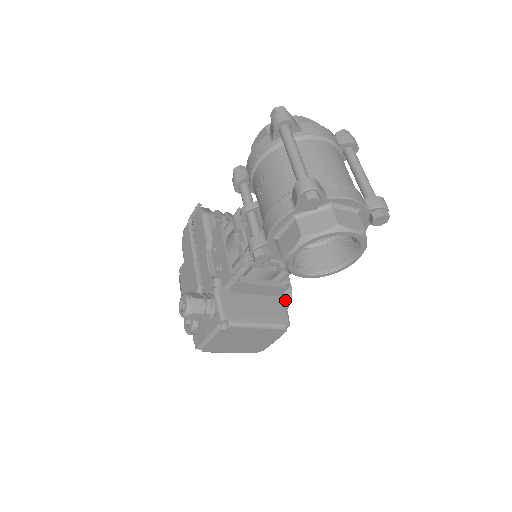
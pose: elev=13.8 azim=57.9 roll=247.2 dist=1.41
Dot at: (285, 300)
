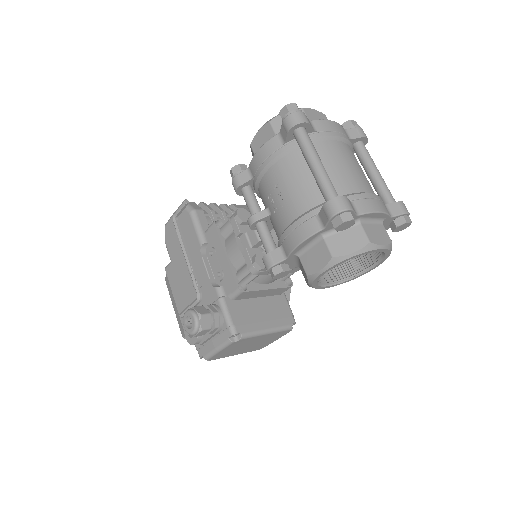
Dot at: occluded
